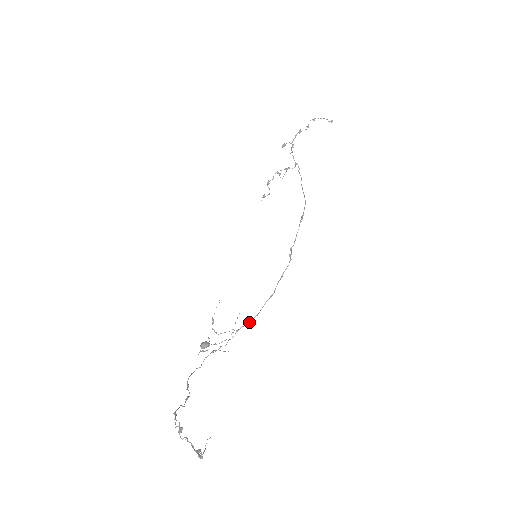
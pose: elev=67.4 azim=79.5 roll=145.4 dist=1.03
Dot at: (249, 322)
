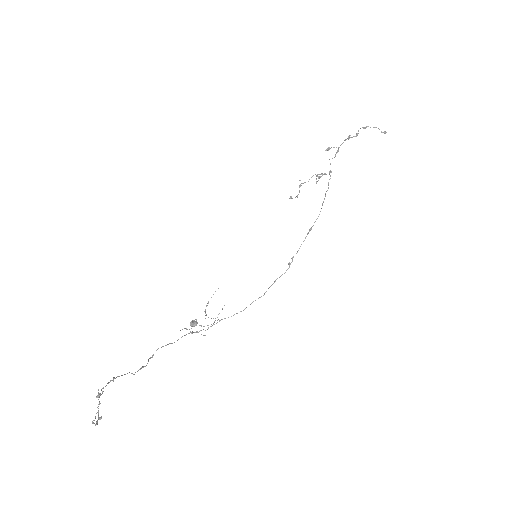
Dot at: occluded
